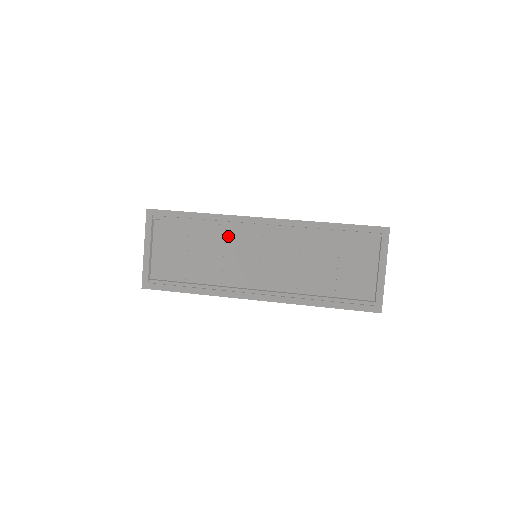
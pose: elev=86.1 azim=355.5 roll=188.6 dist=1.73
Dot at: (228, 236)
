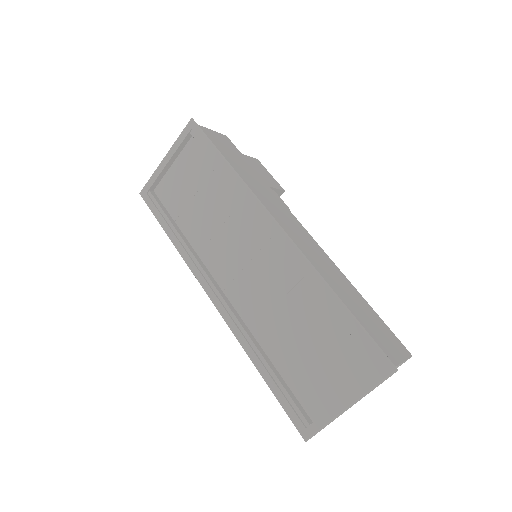
Dot at: (238, 212)
